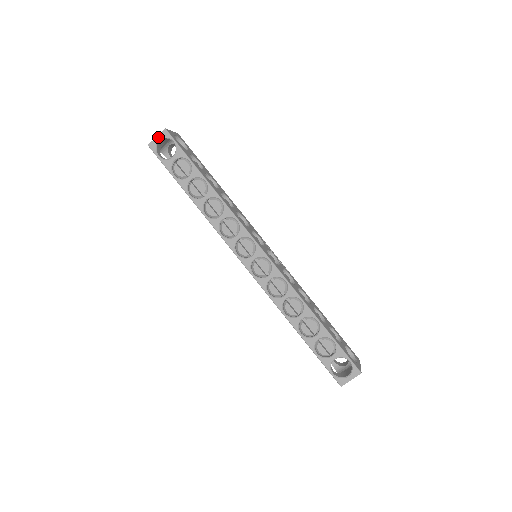
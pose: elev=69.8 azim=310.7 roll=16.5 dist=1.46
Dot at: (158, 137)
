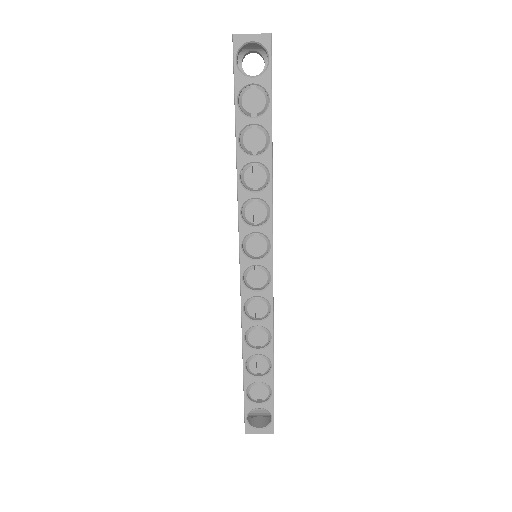
Dot at: (254, 36)
